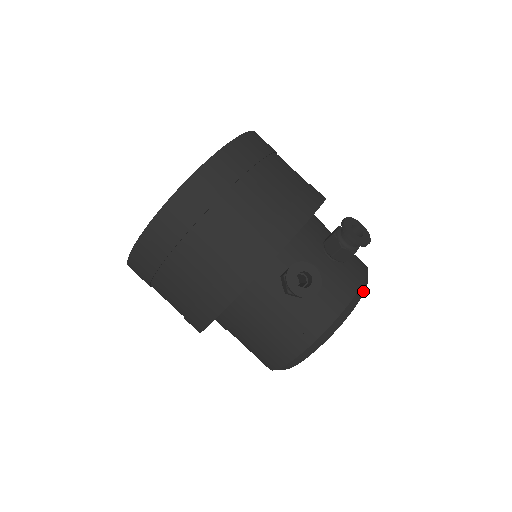
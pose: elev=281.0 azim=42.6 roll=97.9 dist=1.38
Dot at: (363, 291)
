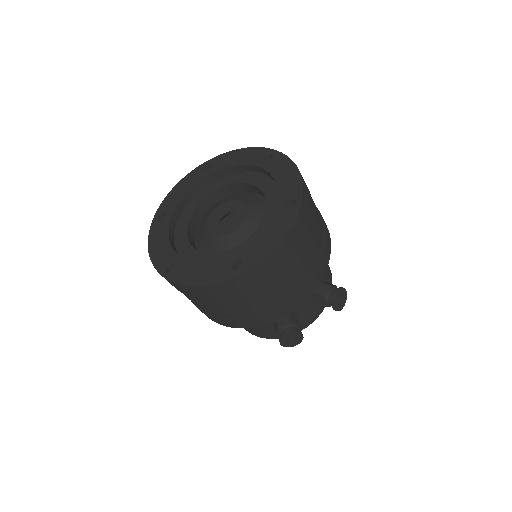
Dot at: occluded
